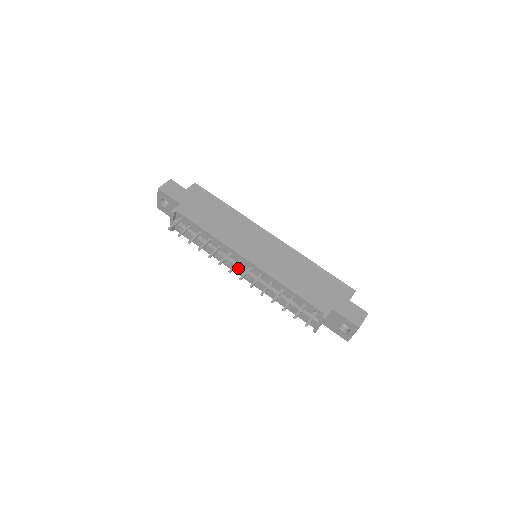
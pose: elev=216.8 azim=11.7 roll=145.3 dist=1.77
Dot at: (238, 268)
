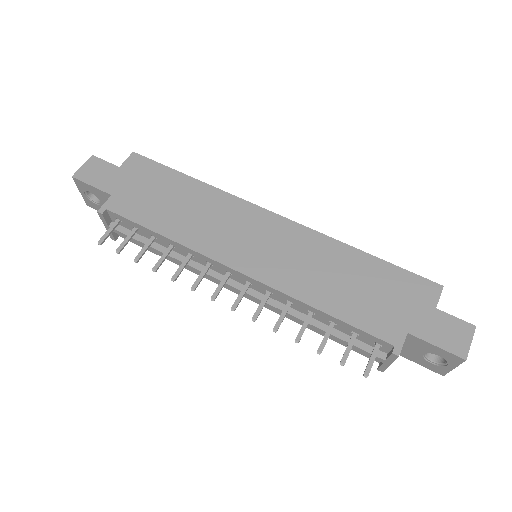
Dot at: (228, 286)
